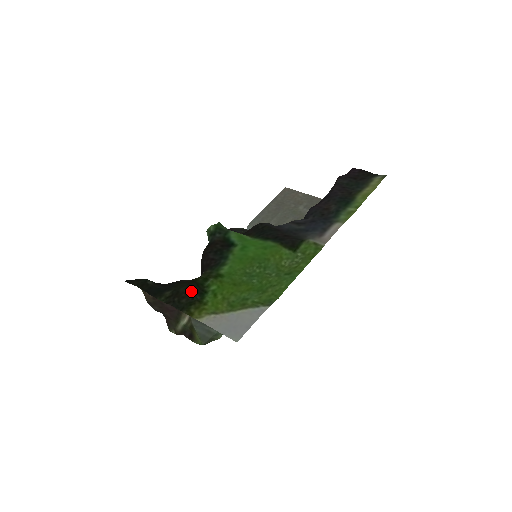
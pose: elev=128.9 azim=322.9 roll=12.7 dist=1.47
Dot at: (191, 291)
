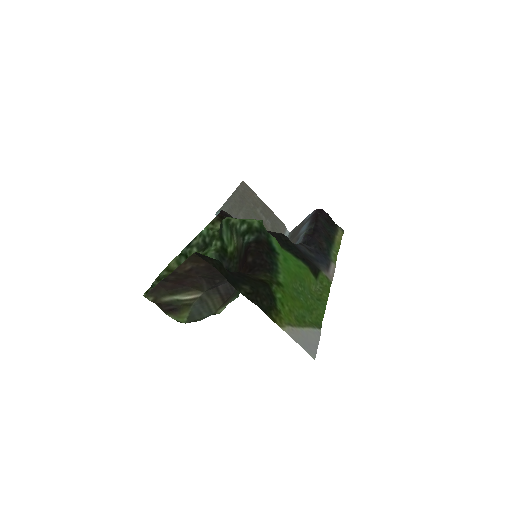
Dot at: (269, 295)
